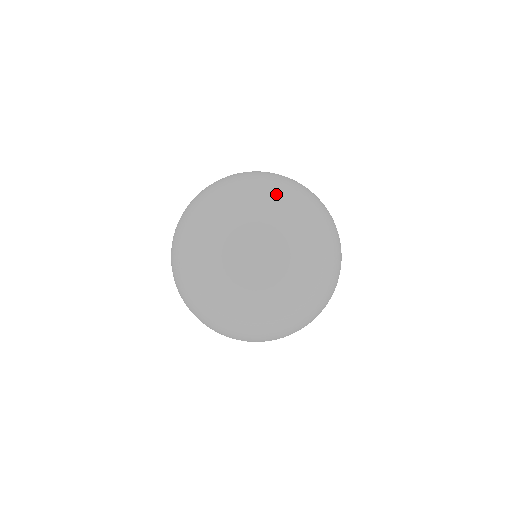
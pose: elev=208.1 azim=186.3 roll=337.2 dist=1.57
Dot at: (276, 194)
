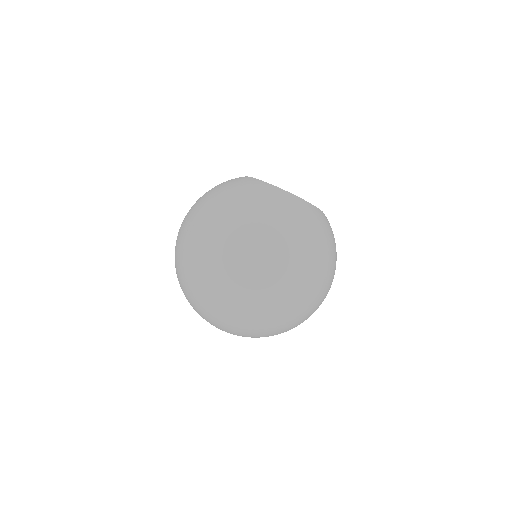
Dot at: (305, 266)
